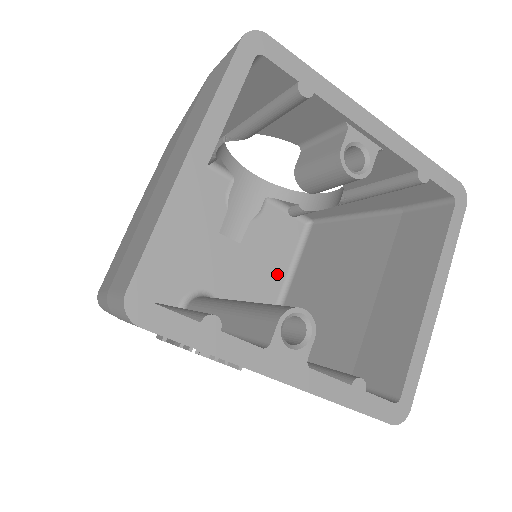
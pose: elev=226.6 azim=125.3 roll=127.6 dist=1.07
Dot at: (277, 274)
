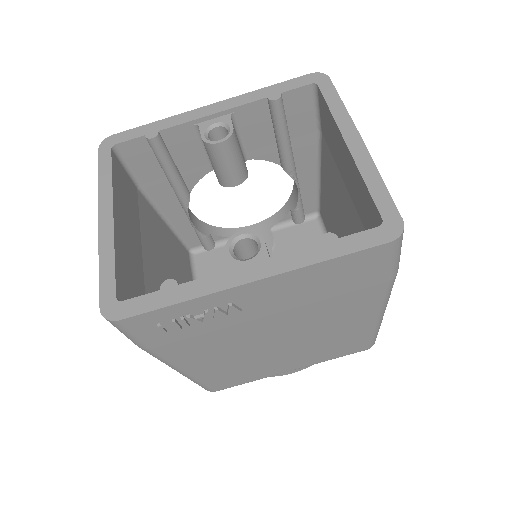
Dot at: occluded
